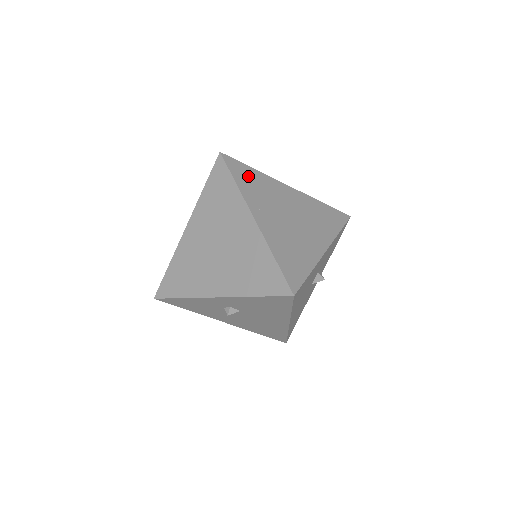
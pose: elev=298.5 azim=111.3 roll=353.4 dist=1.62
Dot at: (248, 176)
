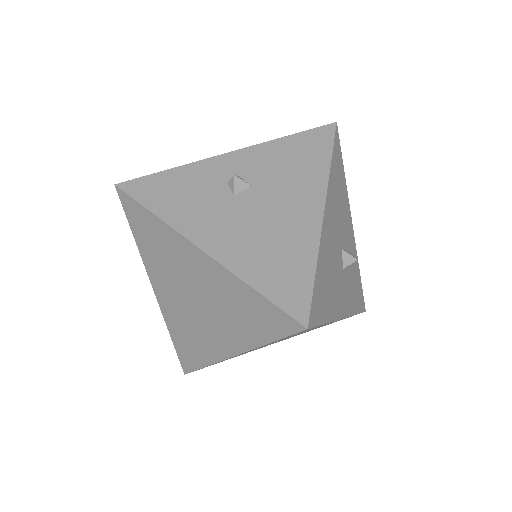
Dot at: occluded
